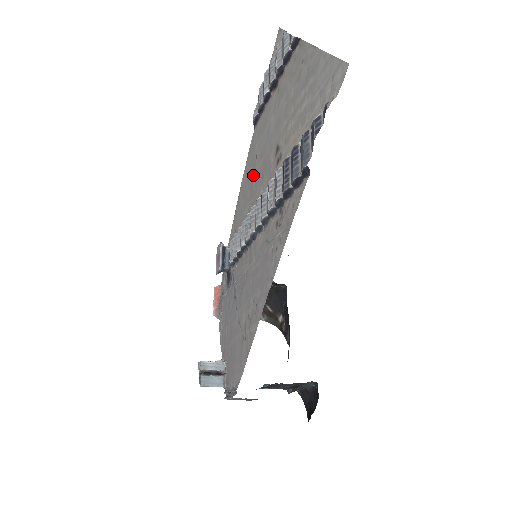
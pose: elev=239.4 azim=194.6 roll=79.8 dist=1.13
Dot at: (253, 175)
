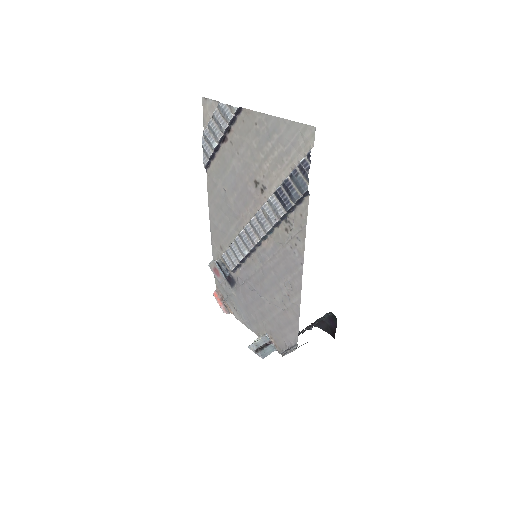
Dot at: (228, 204)
